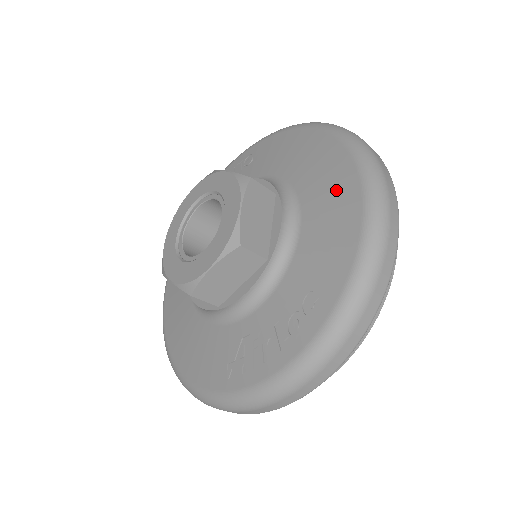
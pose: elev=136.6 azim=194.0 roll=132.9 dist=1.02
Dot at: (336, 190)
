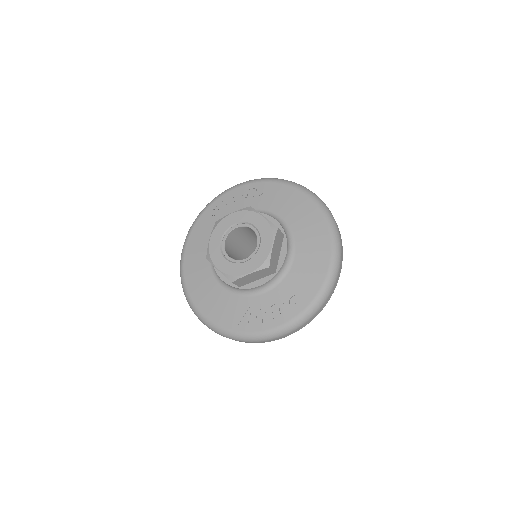
Dot at: (317, 245)
